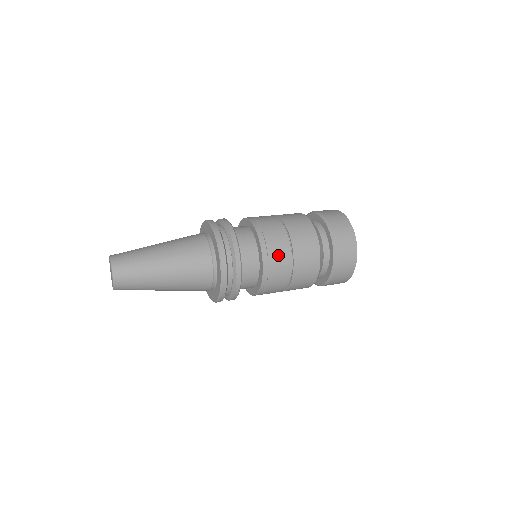
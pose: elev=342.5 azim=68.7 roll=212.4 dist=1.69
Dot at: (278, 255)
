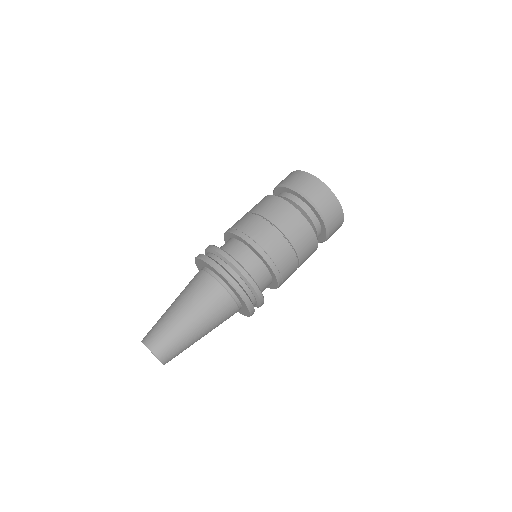
Dot at: (286, 265)
